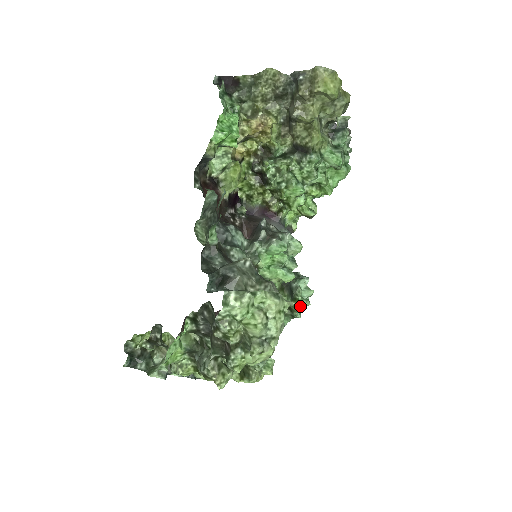
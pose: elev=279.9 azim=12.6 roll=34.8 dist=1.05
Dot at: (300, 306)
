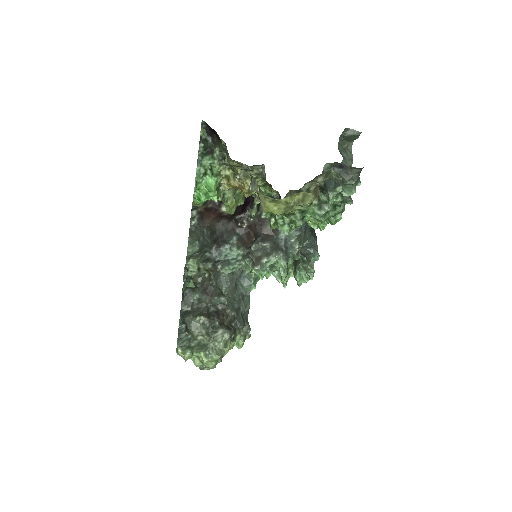
Dot at: (300, 283)
